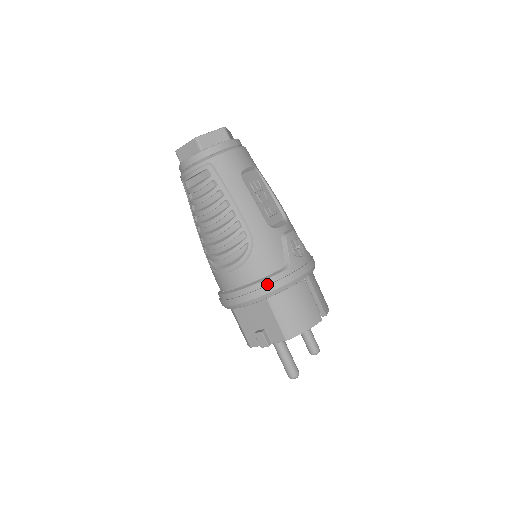
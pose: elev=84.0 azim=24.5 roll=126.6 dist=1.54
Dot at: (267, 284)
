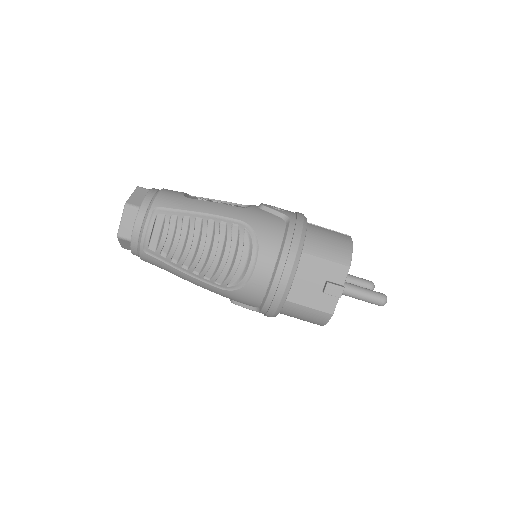
Dot at: (291, 239)
